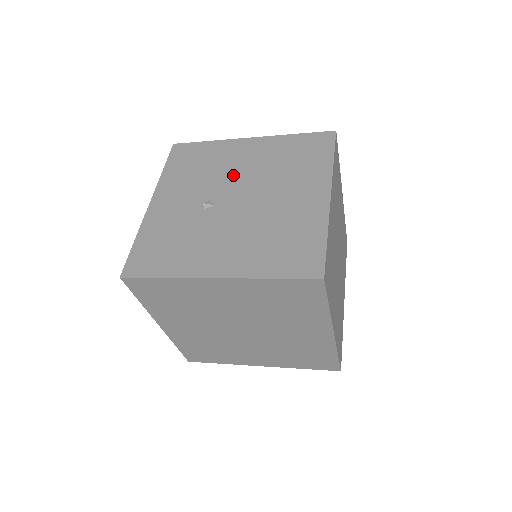
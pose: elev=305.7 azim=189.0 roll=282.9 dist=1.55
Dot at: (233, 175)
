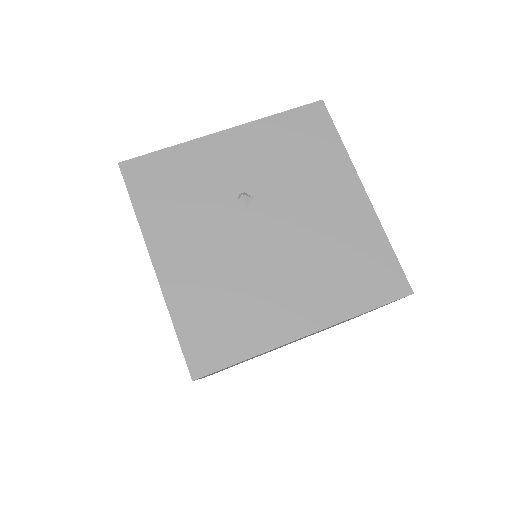
Dot at: (298, 204)
